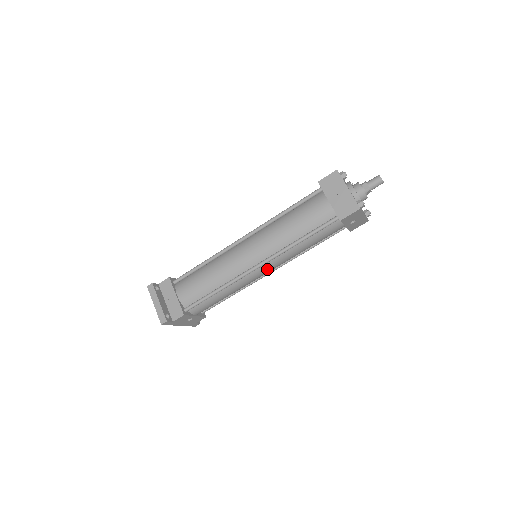
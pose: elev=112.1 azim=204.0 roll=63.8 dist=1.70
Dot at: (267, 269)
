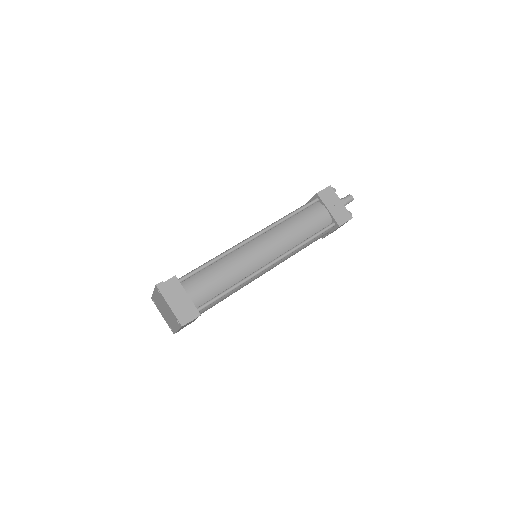
Dot at: (272, 268)
